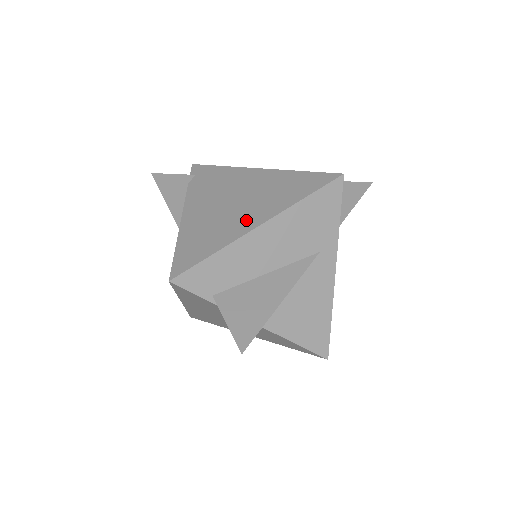
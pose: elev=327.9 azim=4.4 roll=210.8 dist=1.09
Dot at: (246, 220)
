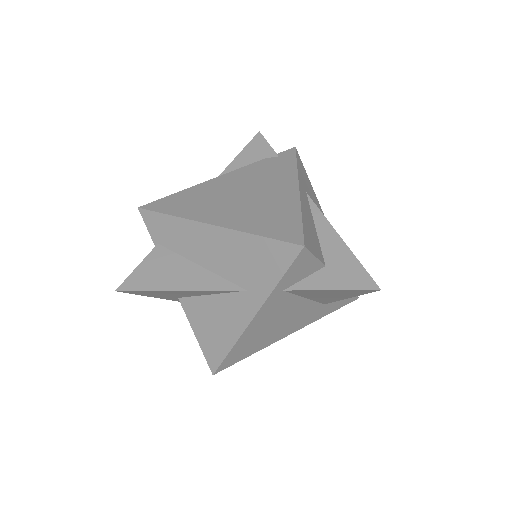
Dot at: (217, 213)
